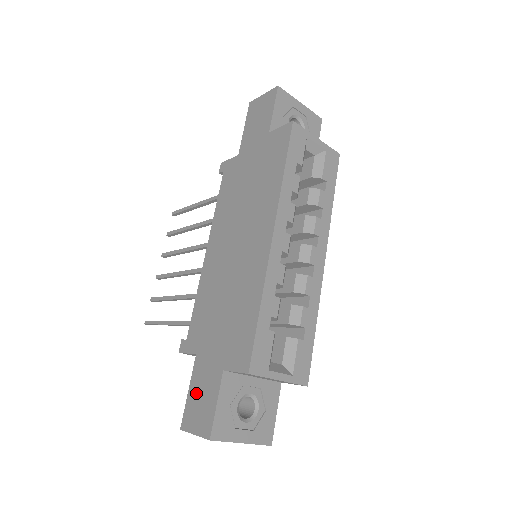
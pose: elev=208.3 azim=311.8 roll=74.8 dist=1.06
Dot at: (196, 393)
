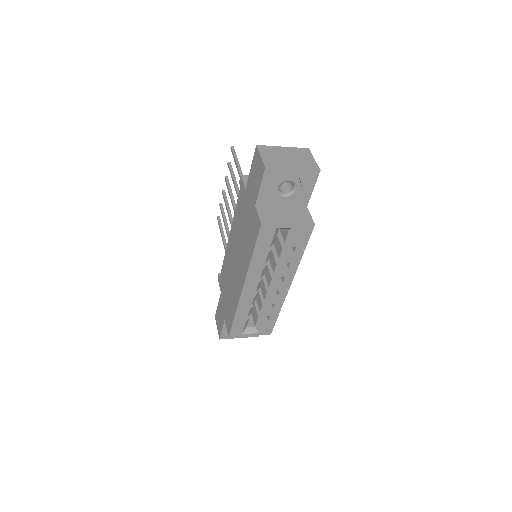
Dot at: (219, 312)
